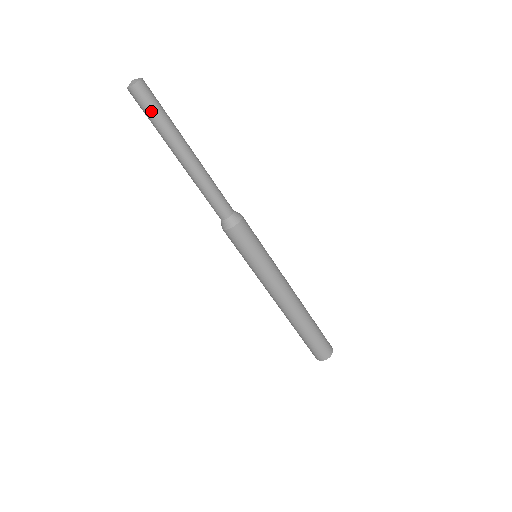
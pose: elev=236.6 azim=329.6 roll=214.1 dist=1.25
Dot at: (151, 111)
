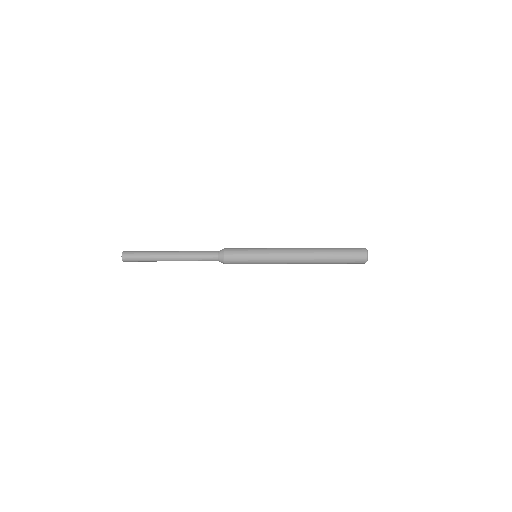
Dot at: (138, 258)
